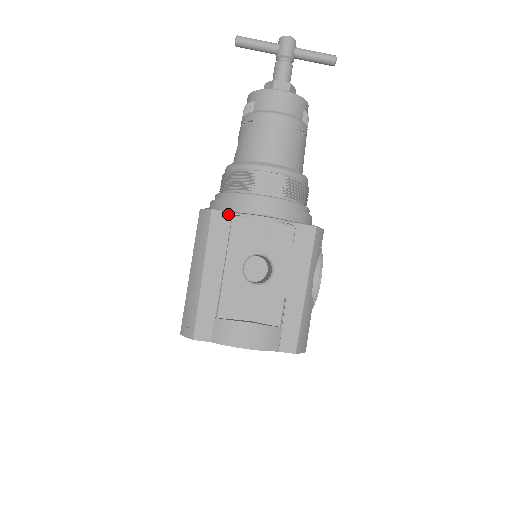
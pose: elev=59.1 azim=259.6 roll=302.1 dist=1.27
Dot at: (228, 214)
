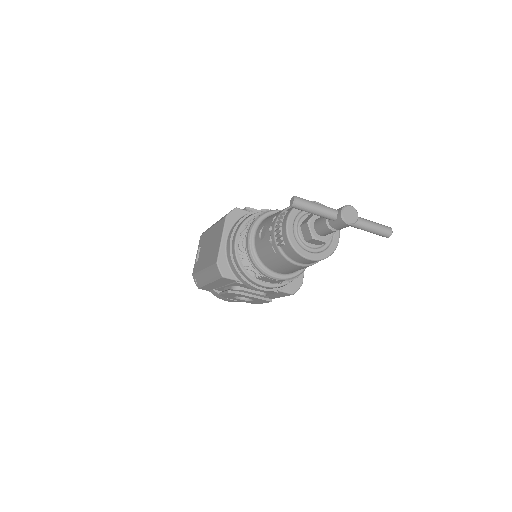
Dot at: (234, 280)
